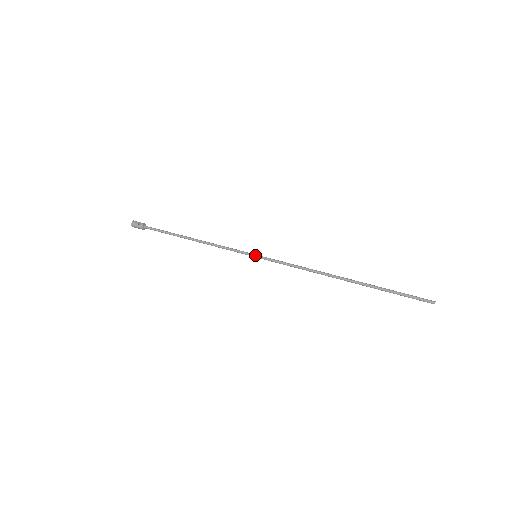
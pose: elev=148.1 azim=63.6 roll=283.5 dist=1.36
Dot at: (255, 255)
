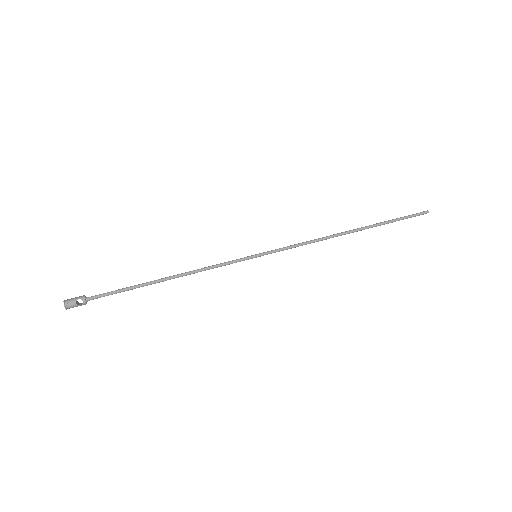
Dot at: (256, 257)
